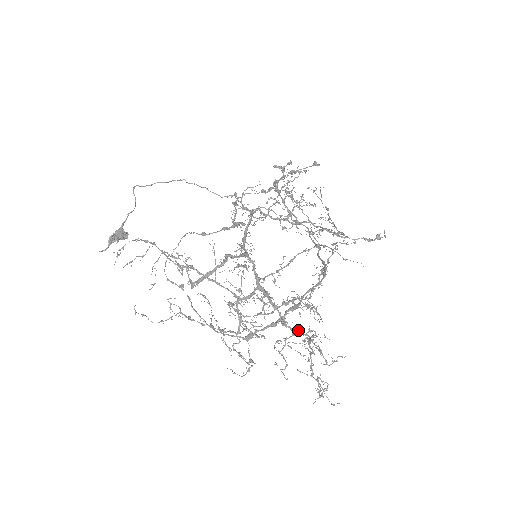
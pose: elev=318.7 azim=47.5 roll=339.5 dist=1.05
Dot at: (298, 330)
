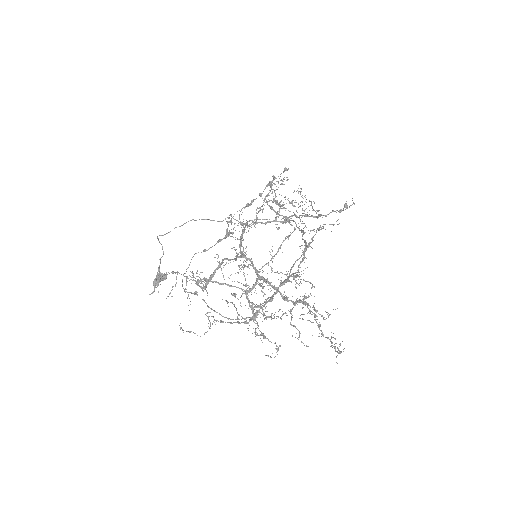
Dot at: (296, 300)
